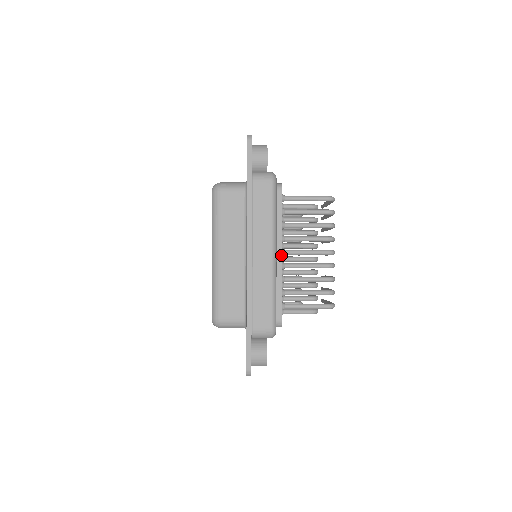
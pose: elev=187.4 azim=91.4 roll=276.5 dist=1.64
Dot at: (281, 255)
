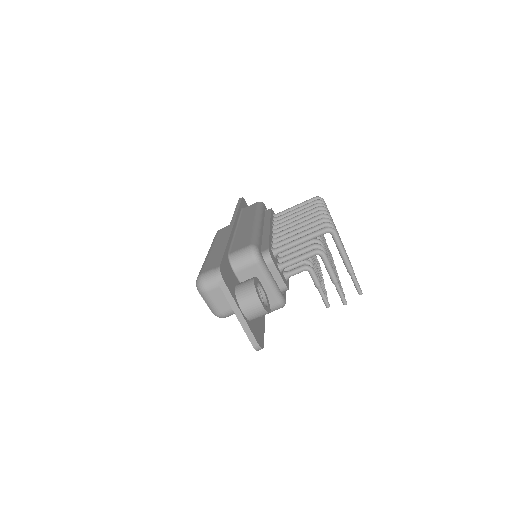
Dot at: (269, 226)
